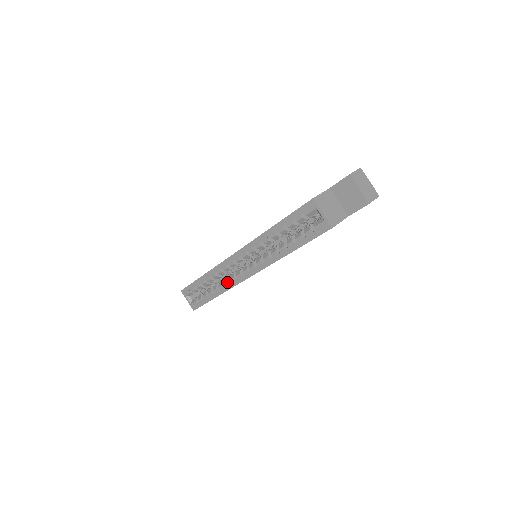
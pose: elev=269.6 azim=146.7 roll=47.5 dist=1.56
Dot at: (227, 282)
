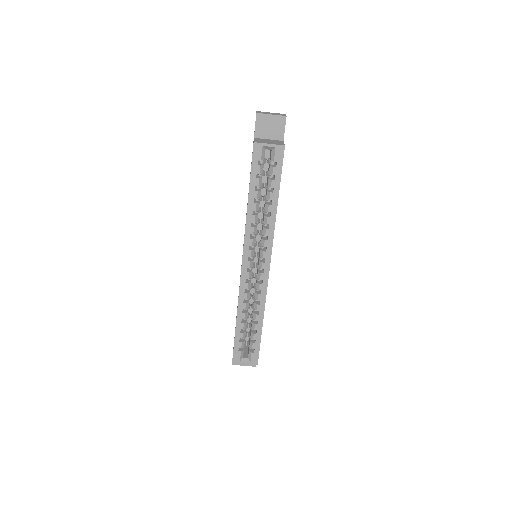
Dot at: (258, 296)
